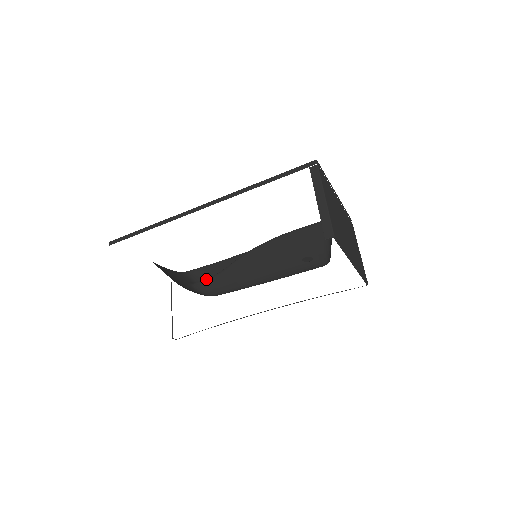
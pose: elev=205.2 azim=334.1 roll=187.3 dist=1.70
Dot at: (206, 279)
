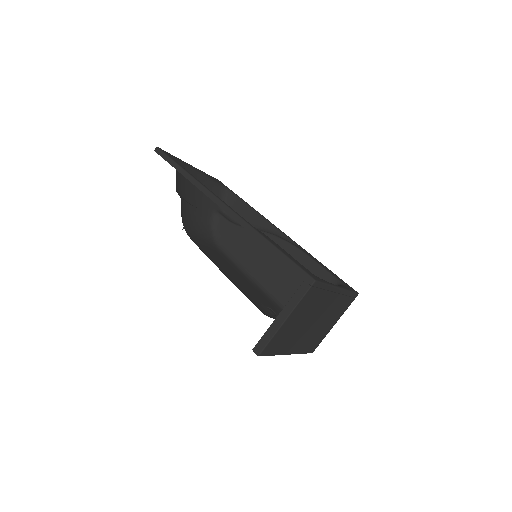
Dot at: (226, 220)
